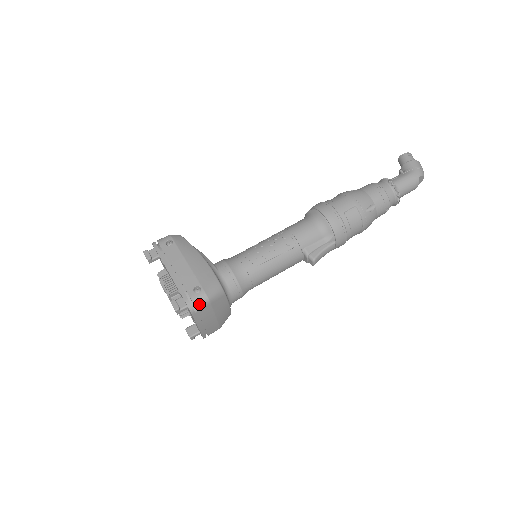
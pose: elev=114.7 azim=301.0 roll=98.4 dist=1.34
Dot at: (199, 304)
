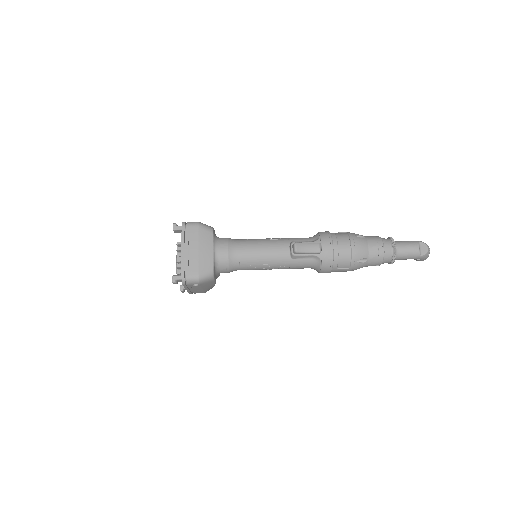
Dot at: (190, 223)
